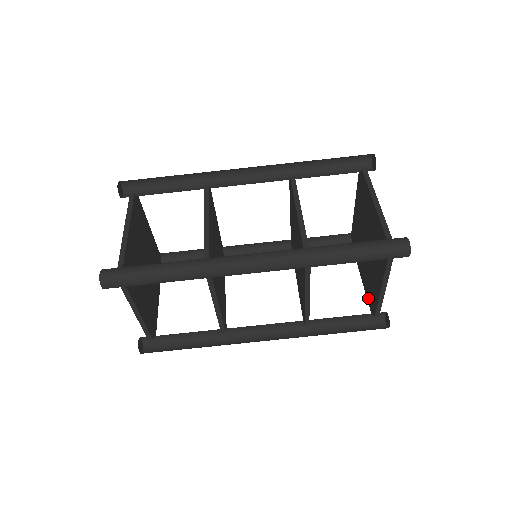
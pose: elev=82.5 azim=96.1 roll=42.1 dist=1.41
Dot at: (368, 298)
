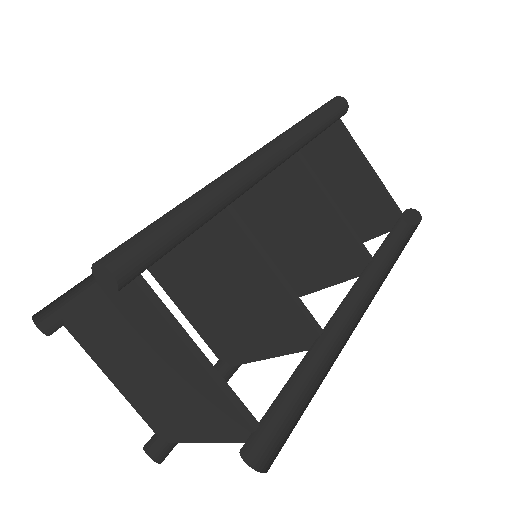
Dot at: (379, 229)
